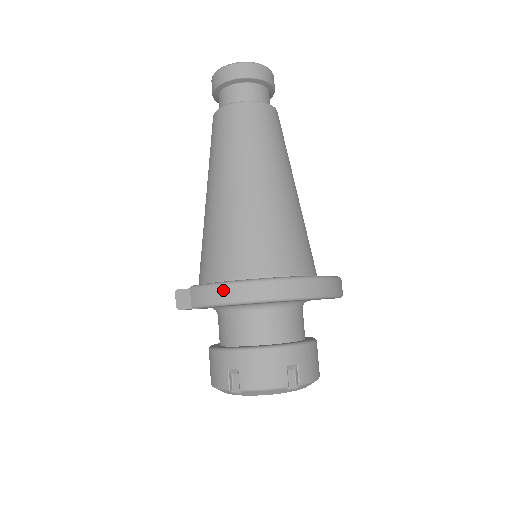
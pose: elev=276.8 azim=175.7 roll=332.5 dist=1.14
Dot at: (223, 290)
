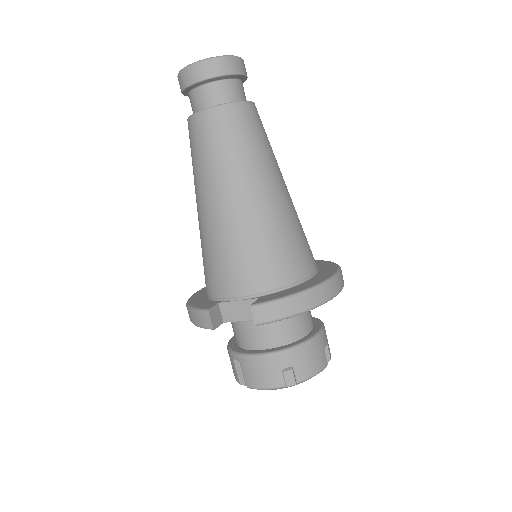
Dot at: (293, 303)
